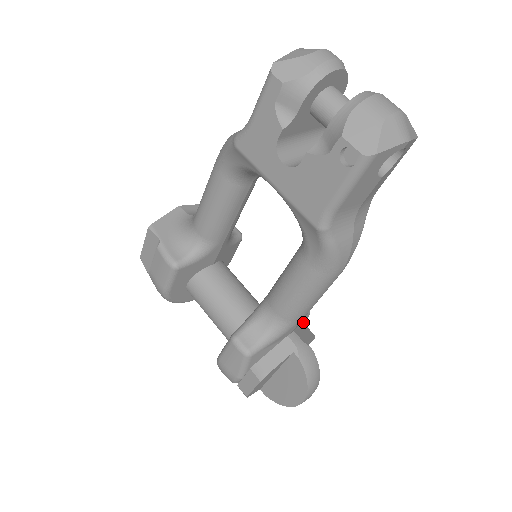
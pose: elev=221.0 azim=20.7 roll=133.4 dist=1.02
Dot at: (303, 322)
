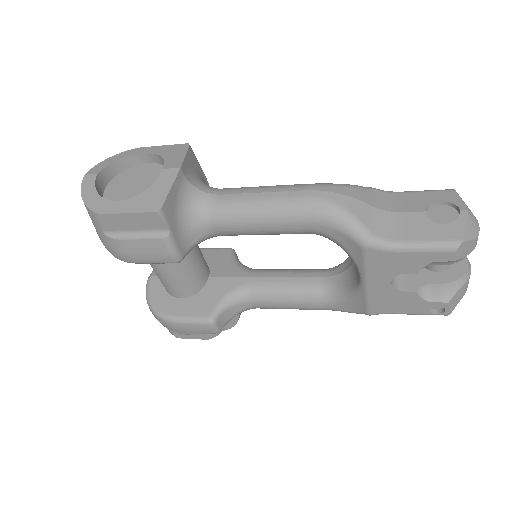
Dot at: occluded
